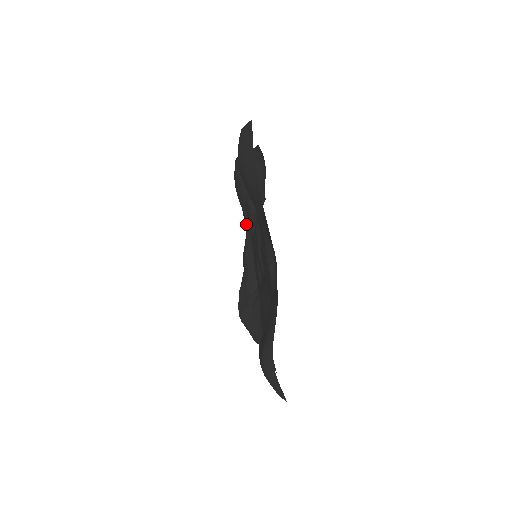
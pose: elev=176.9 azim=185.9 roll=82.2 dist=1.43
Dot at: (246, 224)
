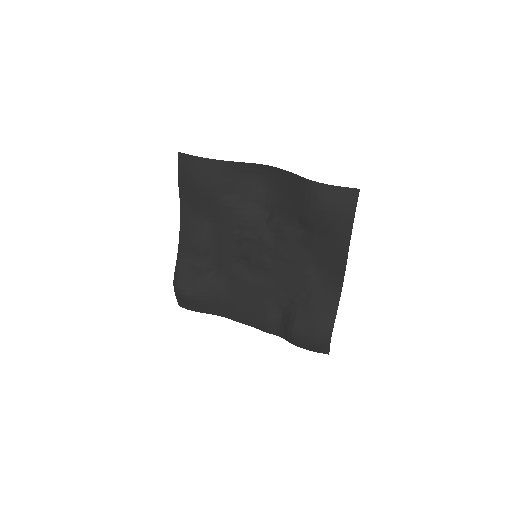
Dot at: (198, 215)
